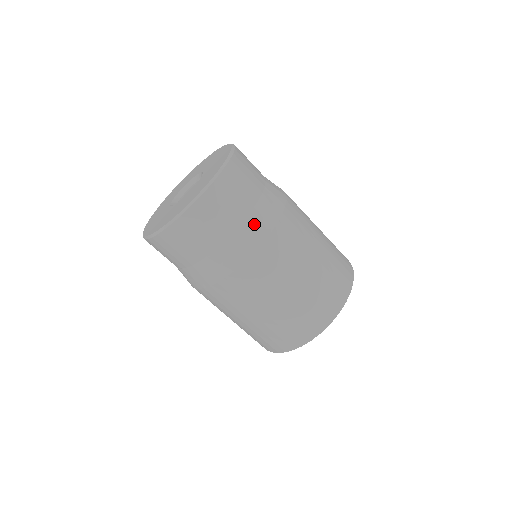
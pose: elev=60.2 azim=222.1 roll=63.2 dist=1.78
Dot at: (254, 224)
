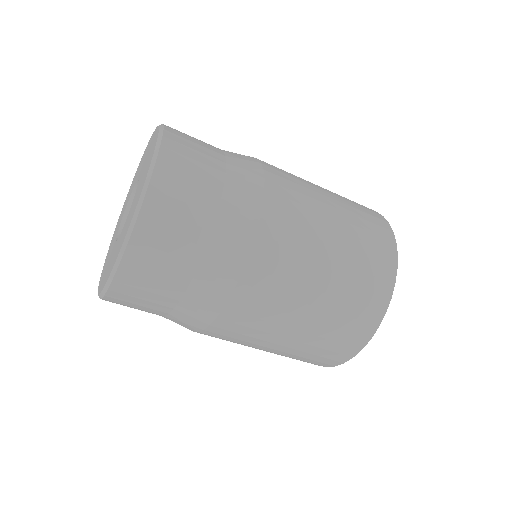
Dot at: (231, 221)
